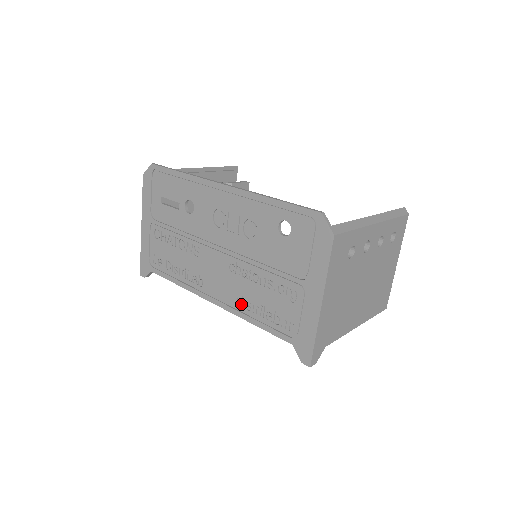
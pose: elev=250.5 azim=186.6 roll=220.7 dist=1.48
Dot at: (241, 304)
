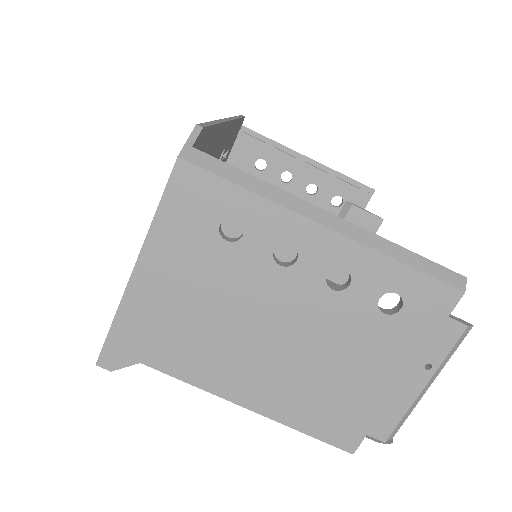
Dot at: occluded
